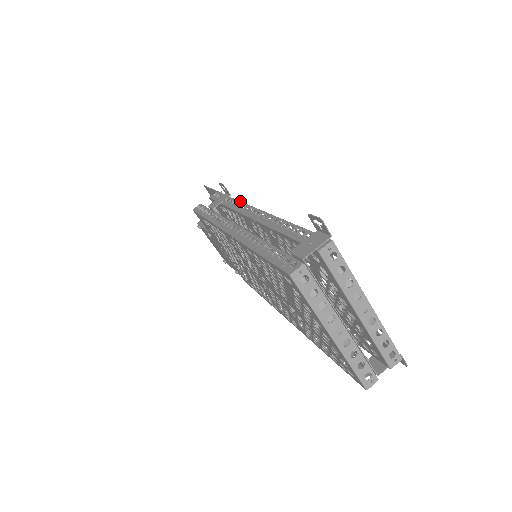
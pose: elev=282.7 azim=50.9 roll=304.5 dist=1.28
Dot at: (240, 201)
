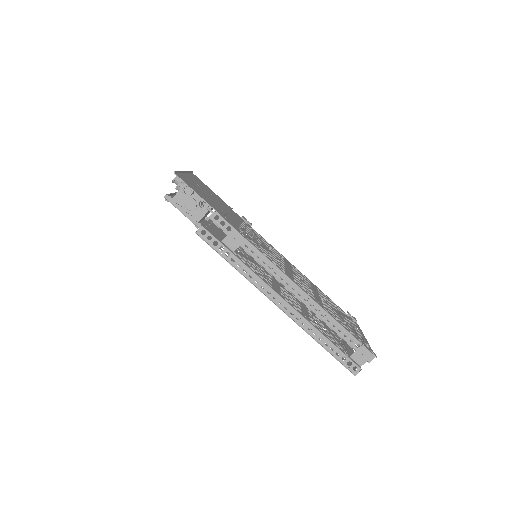
Dot at: (268, 259)
